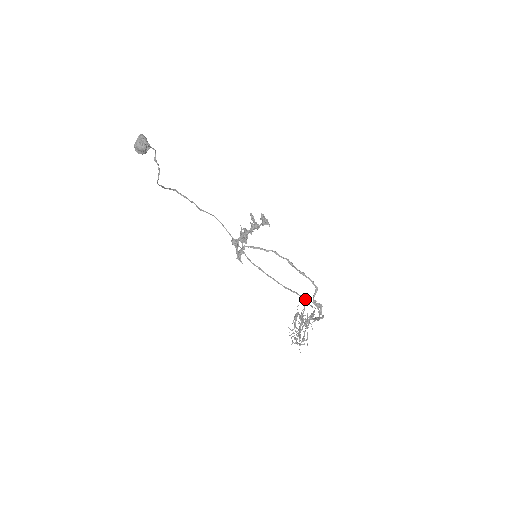
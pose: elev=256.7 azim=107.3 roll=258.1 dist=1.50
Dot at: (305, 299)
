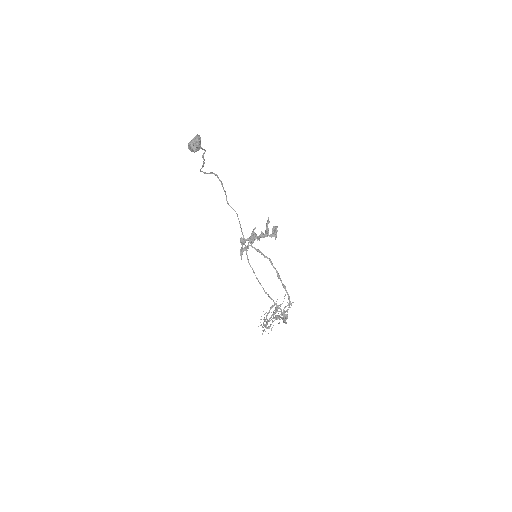
Dot at: (277, 307)
